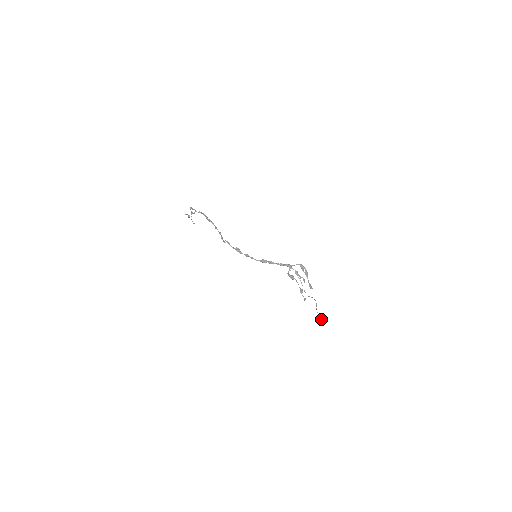
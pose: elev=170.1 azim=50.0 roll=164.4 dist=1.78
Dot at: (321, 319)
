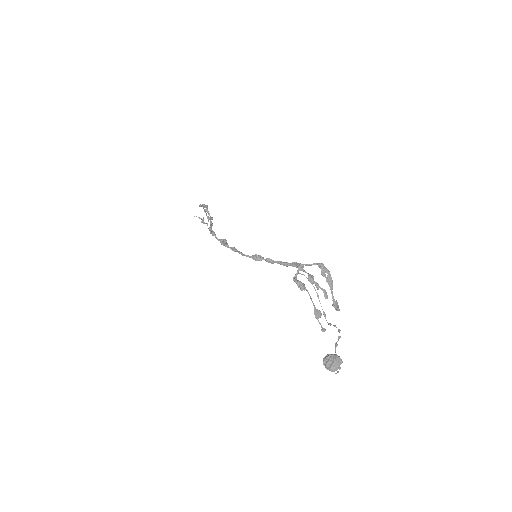
Dot at: (330, 360)
